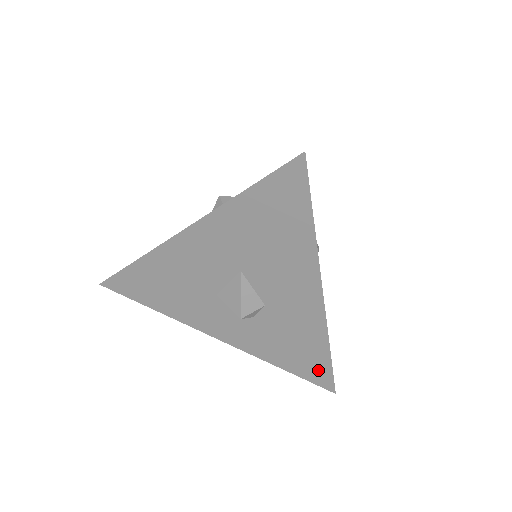
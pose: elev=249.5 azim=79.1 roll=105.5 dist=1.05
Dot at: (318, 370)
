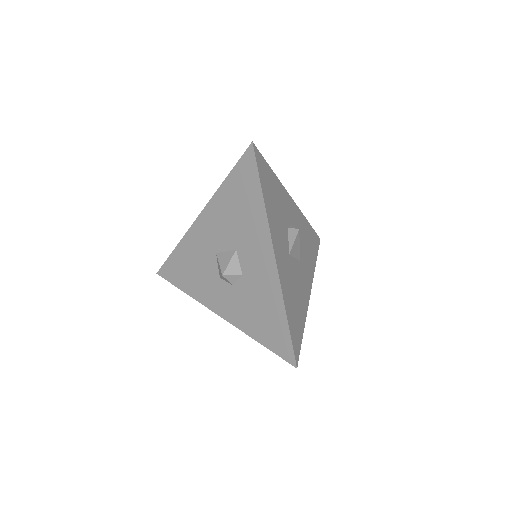
Dot at: occluded
